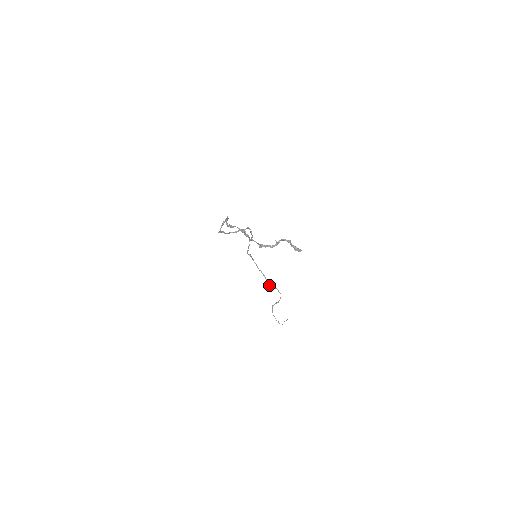
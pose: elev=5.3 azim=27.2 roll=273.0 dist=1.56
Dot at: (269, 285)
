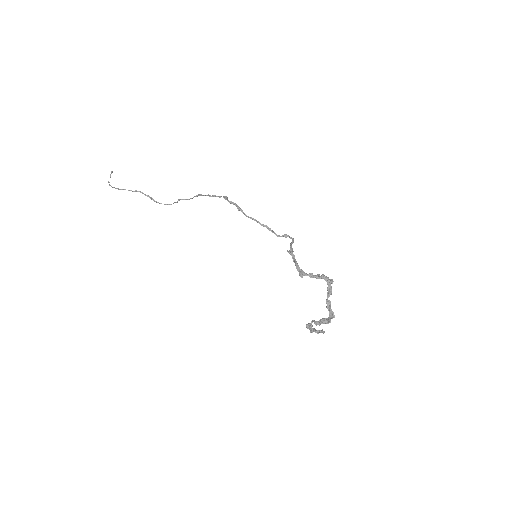
Dot at: occluded
